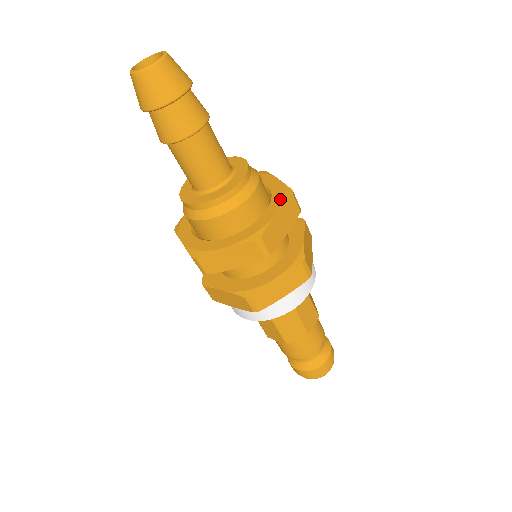
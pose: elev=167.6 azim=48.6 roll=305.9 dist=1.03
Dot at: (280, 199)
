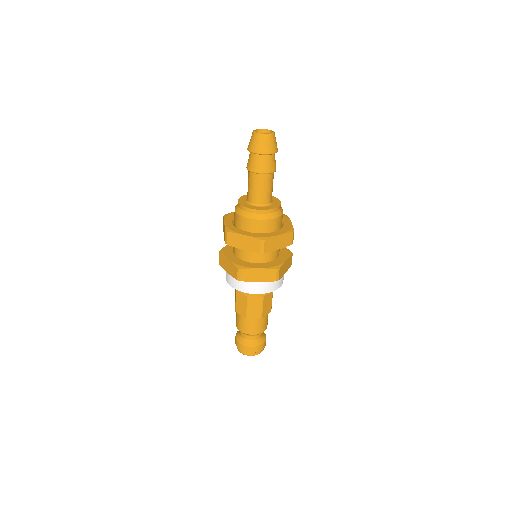
Dot at: (286, 217)
